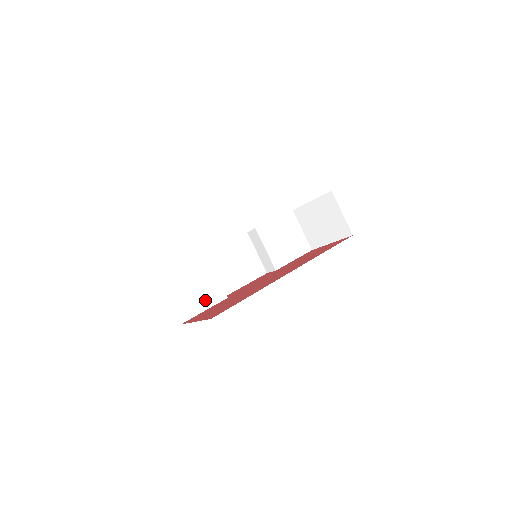
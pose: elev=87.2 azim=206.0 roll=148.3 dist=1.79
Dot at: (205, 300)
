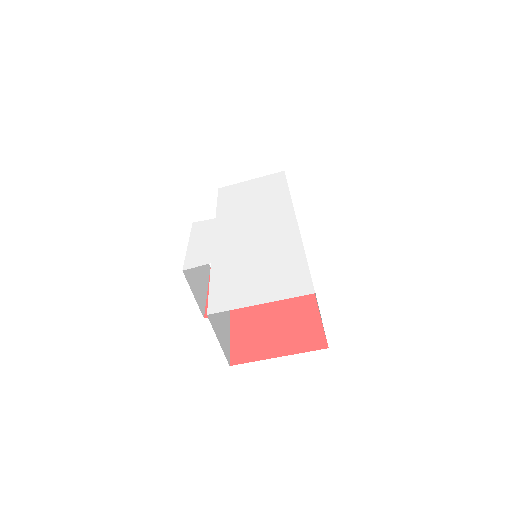
Dot at: (227, 324)
